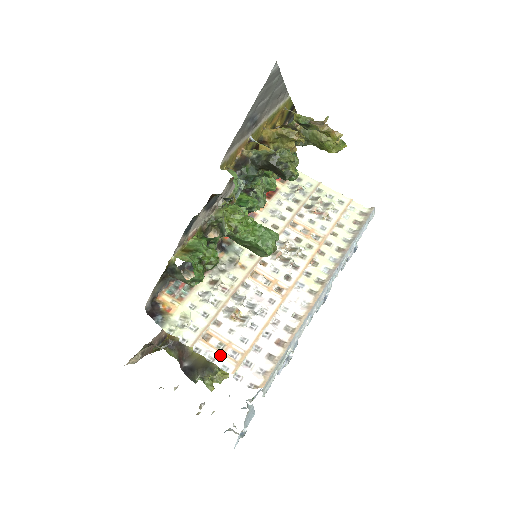
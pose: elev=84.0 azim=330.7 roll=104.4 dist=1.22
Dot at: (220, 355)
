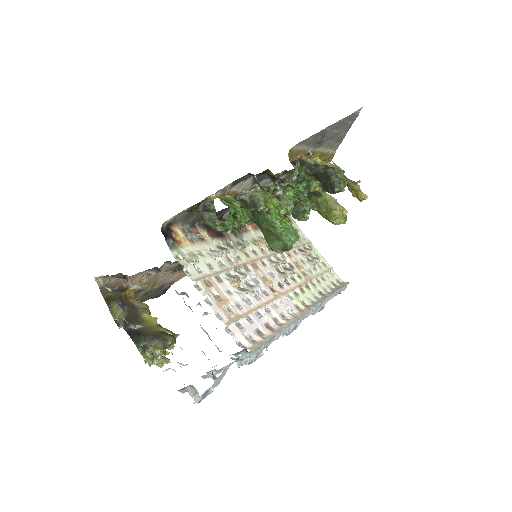
Dot at: (217, 304)
